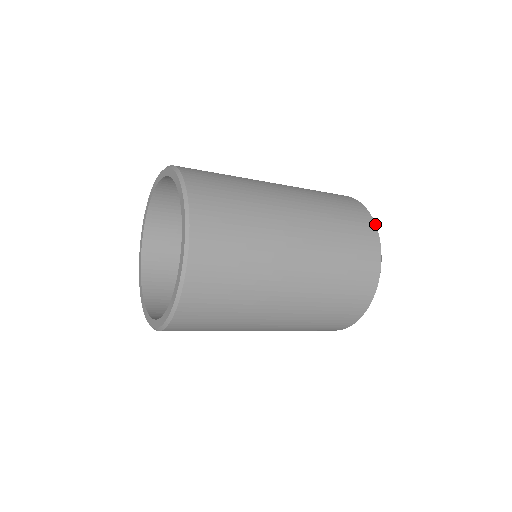
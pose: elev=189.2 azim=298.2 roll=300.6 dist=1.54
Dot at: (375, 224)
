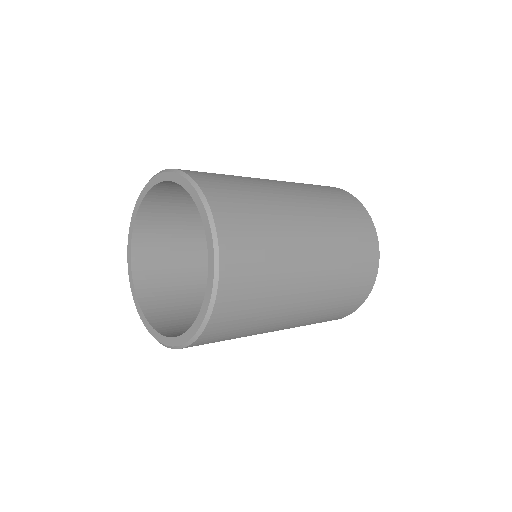
Dot at: (364, 207)
